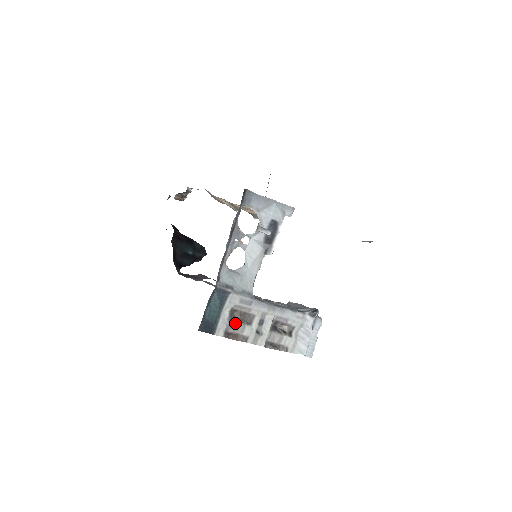
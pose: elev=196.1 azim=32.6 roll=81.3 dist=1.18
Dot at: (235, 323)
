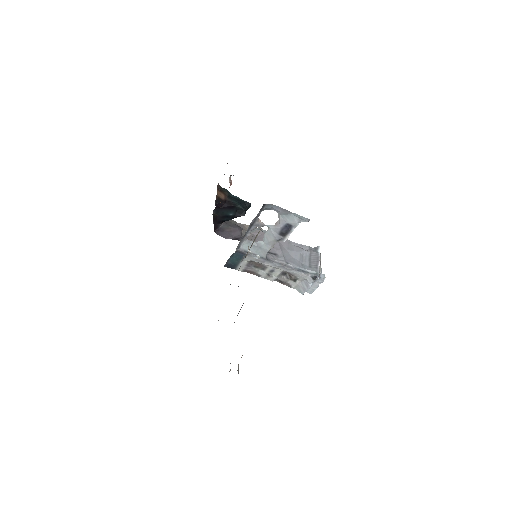
Dot at: (251, 267)
